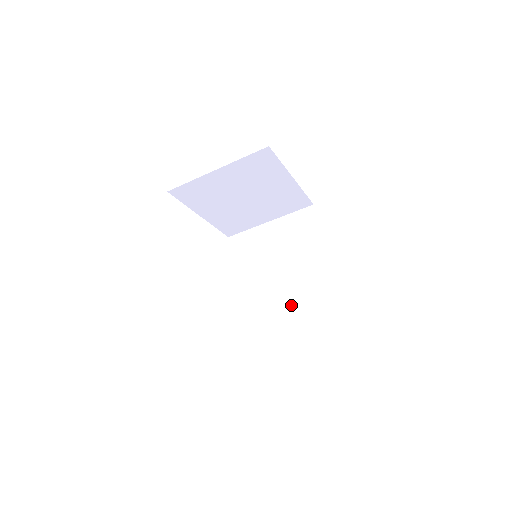
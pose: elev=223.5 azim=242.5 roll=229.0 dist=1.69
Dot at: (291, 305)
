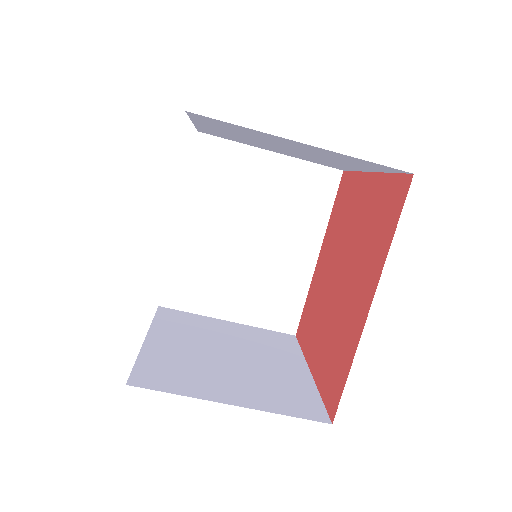
Dot at: (244, 288)
